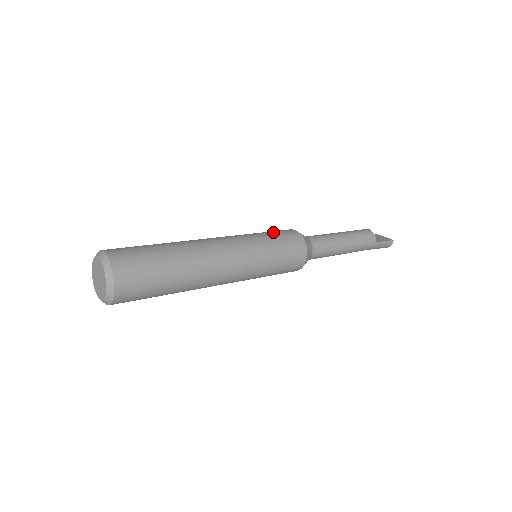
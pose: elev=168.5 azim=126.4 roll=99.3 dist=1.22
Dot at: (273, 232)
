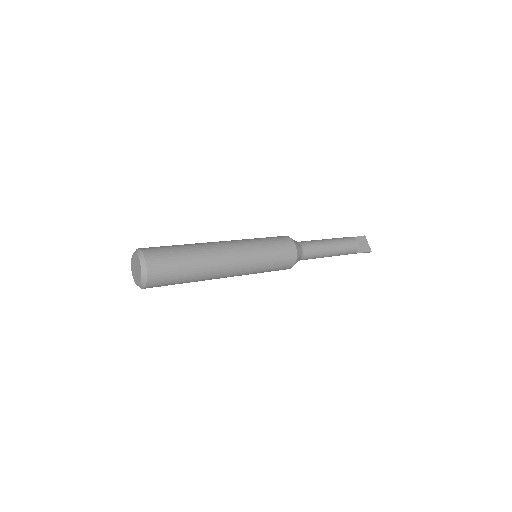
Dot at: (277, 246)
